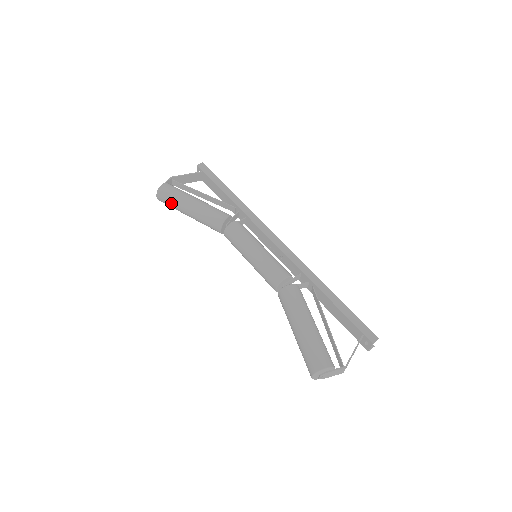
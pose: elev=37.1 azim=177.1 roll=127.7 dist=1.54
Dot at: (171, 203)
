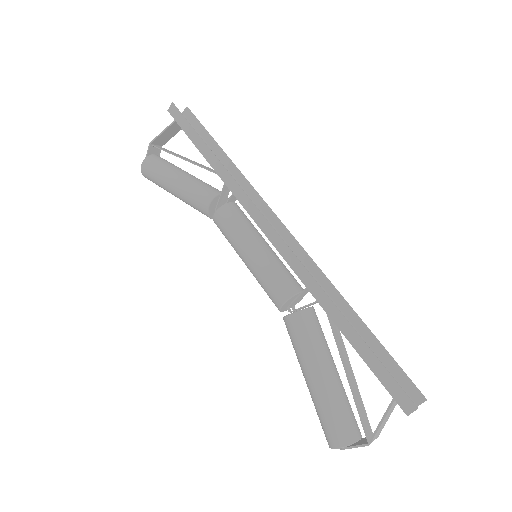
Dot at: occluded
